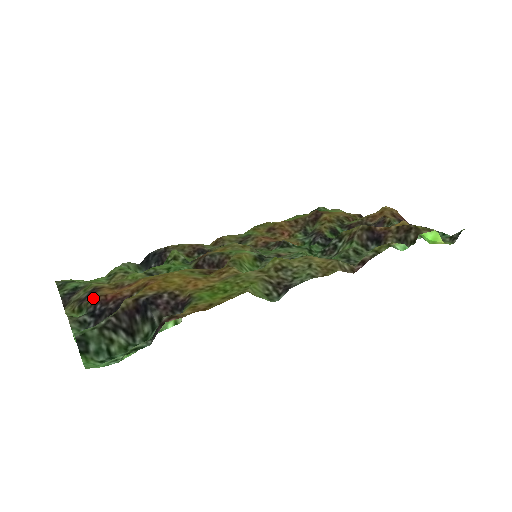
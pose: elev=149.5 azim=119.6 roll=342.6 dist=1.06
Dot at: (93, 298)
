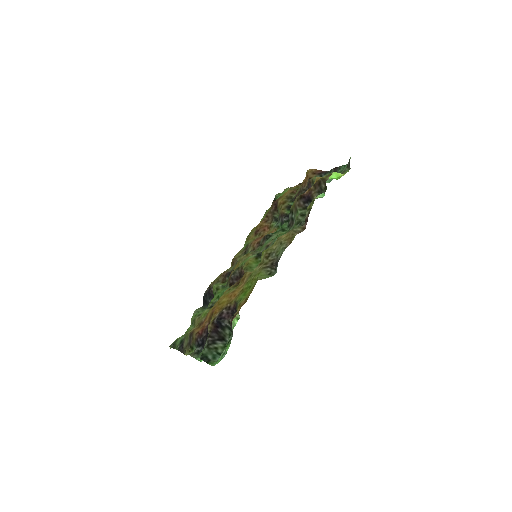
Dot at: (193, 338)
